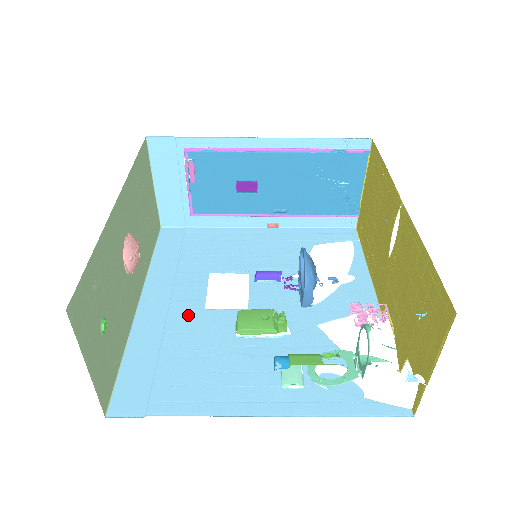
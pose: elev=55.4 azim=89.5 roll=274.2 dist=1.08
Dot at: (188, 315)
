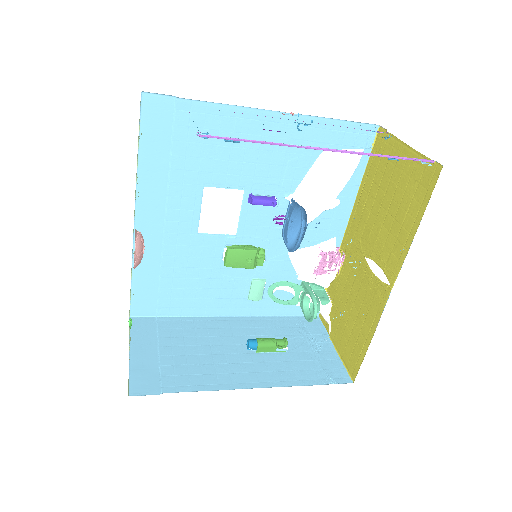
Dot at: (183, 239)
